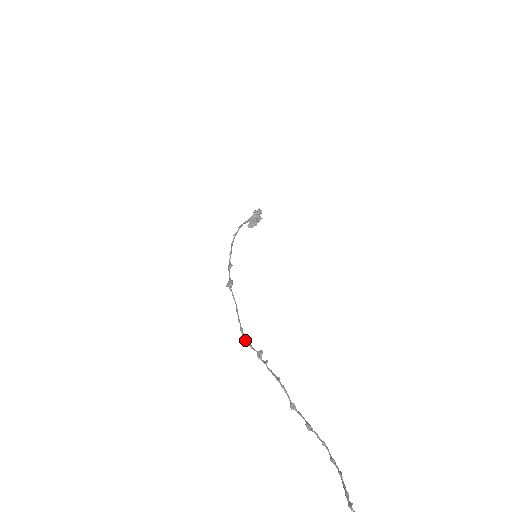
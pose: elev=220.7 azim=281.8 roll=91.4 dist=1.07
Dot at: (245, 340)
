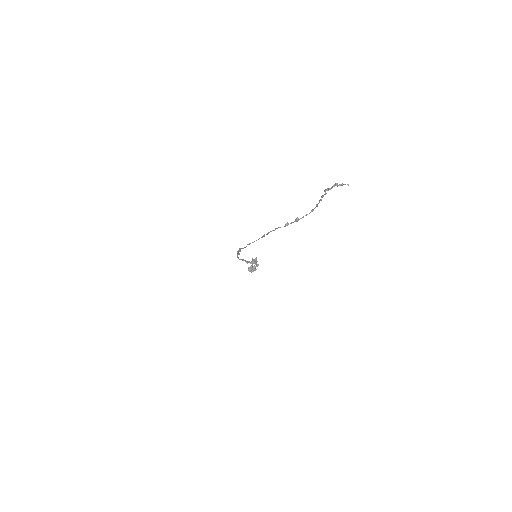
Dot at: occluded
